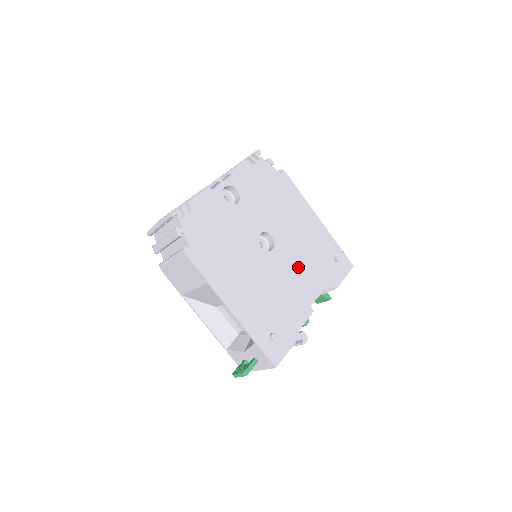
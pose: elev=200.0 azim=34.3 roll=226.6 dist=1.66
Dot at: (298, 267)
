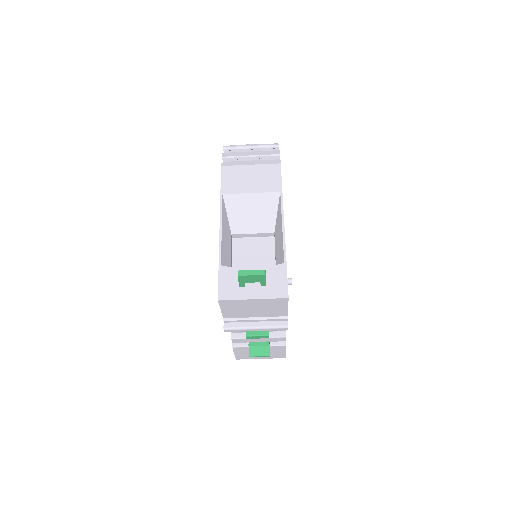
Dot at: occluded
